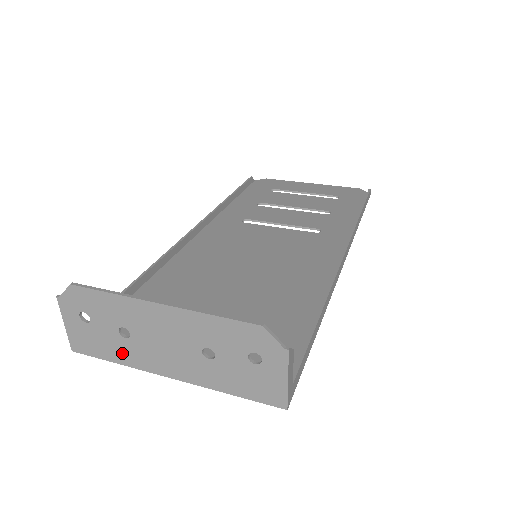
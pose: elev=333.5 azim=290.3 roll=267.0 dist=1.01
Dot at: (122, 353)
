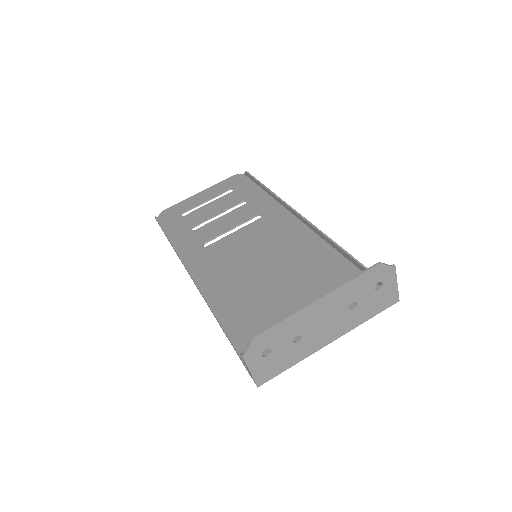
Dot at: (296, 355)
